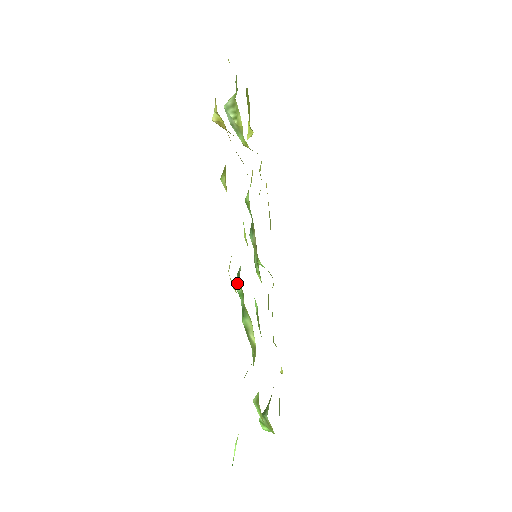
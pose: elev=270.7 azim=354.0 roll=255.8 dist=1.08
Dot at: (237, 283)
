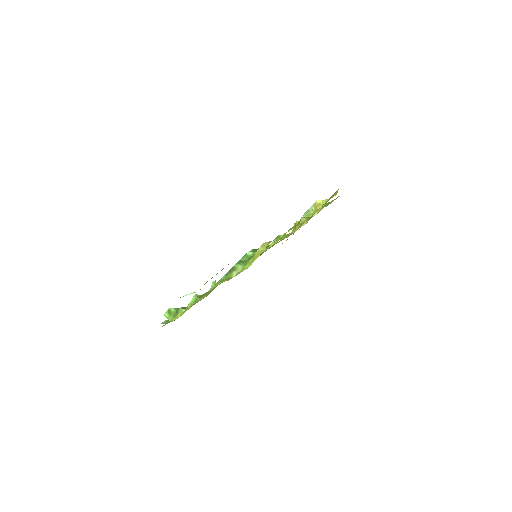
Dot at: (252, 251)
